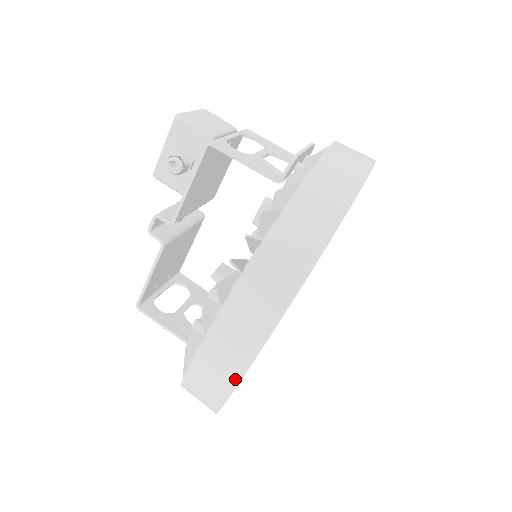
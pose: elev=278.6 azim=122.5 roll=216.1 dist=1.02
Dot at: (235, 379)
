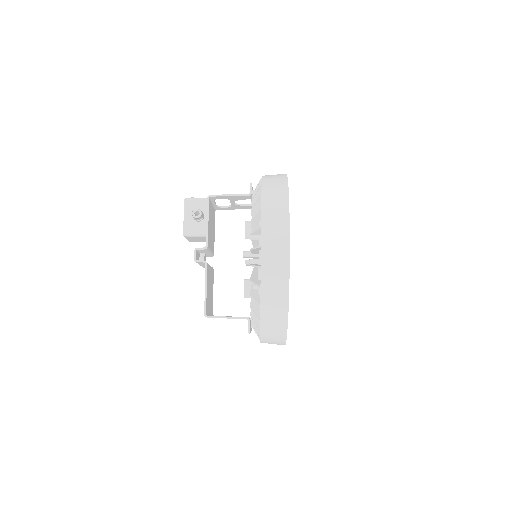
Dot at: (287, 257)
